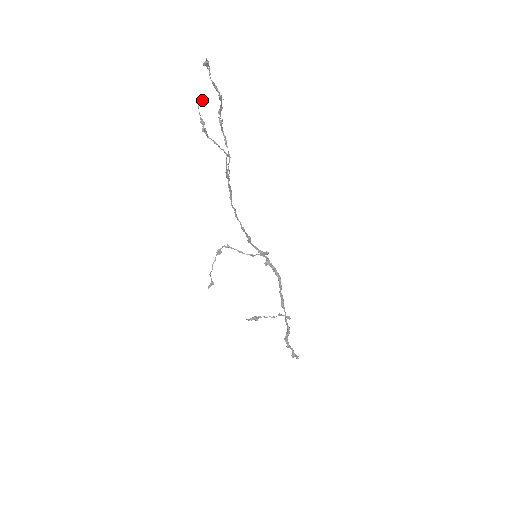
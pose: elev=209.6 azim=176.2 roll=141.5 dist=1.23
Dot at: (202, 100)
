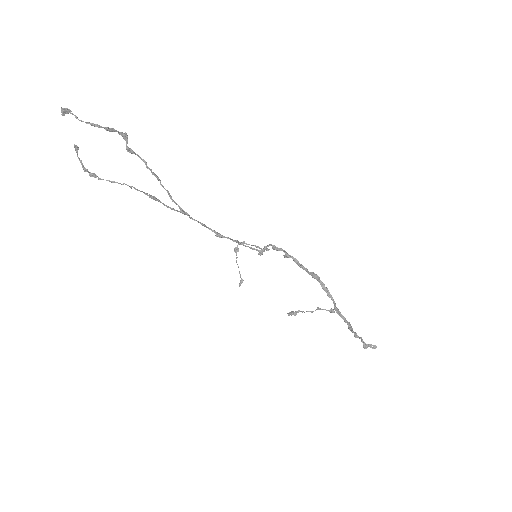
Dot at: (78, 148)
